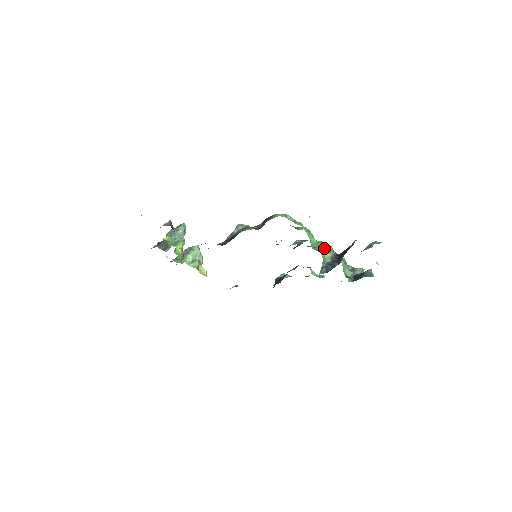
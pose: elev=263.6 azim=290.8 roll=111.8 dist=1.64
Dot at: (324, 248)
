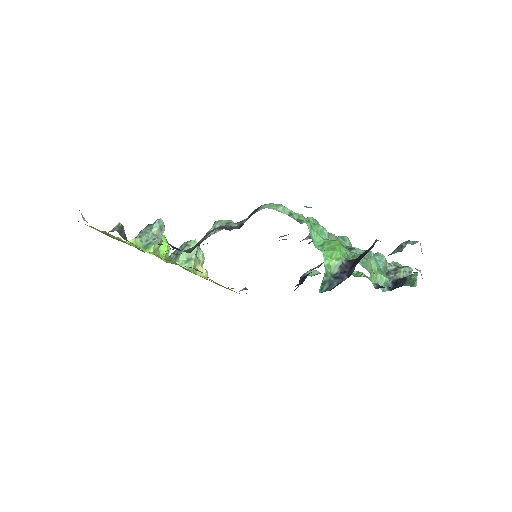
Dot at: (330, 252)
